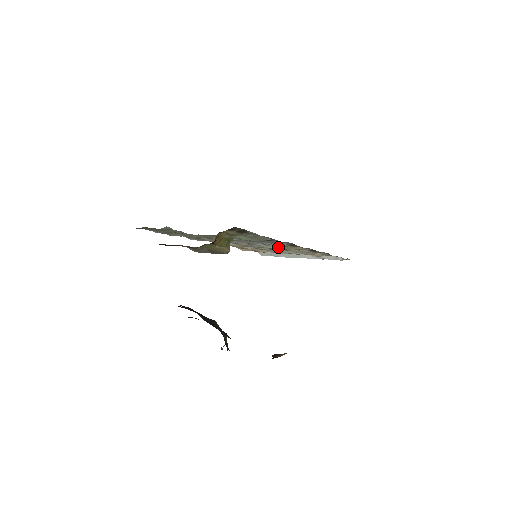
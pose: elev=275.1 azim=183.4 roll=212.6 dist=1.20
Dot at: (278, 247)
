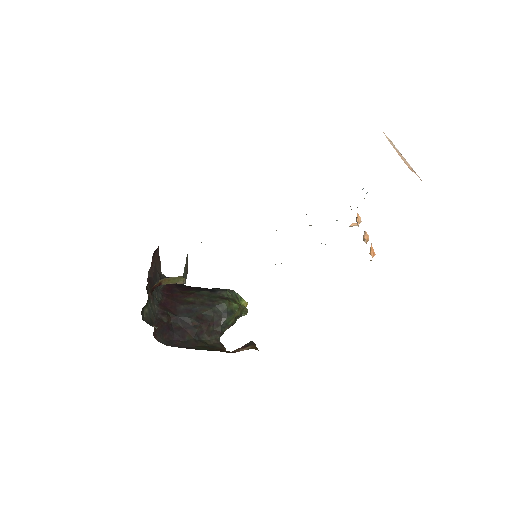
Dot at: occluded
